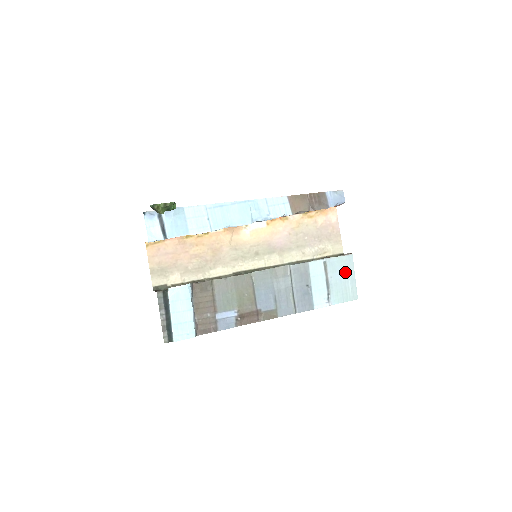
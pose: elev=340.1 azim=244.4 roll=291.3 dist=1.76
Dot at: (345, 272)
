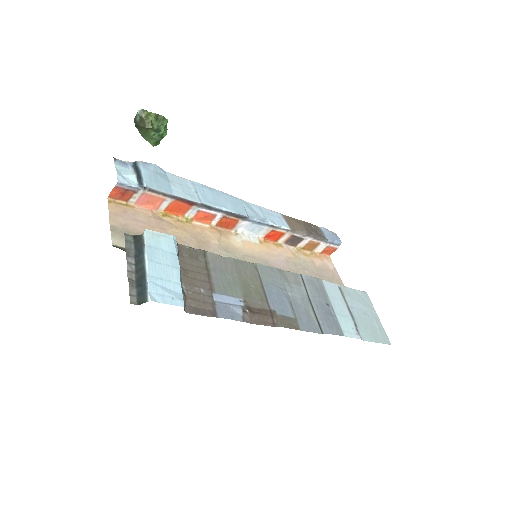
Dot at: (365, 308)
